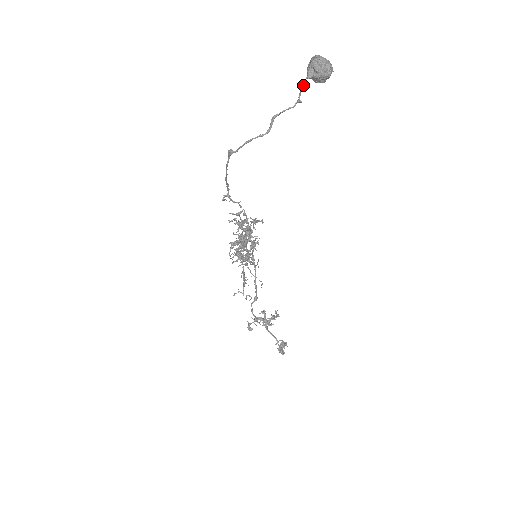
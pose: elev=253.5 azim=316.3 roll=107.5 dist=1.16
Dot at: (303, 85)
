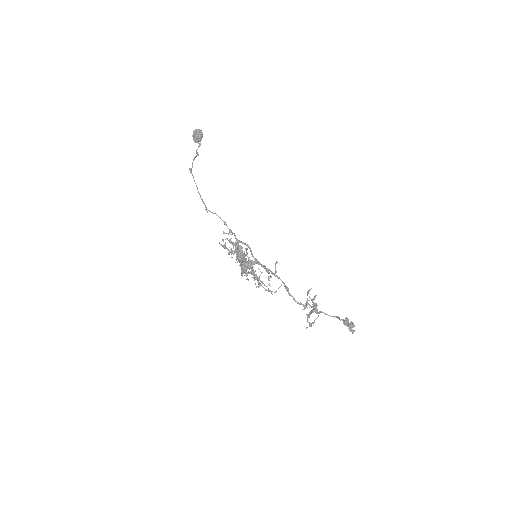
Dot at: (196, 137)
